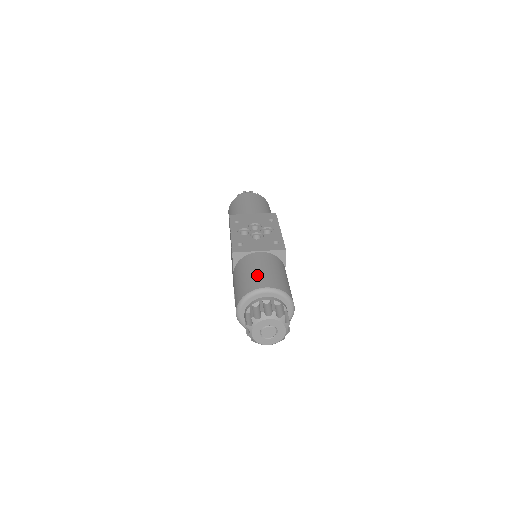
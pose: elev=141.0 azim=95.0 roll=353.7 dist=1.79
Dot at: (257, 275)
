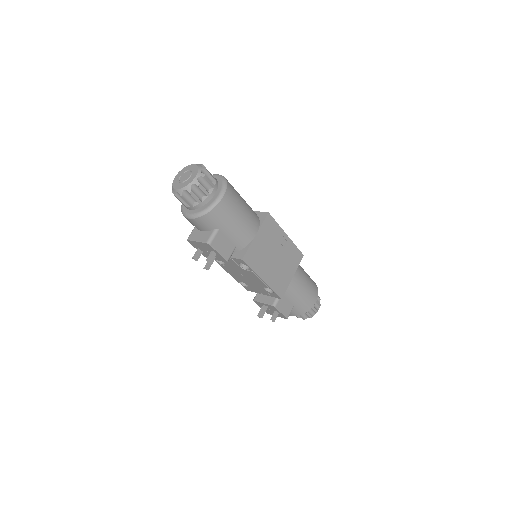
Dot at: occluded
